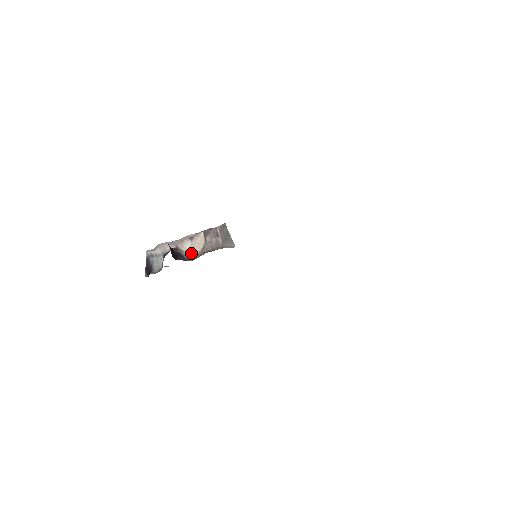
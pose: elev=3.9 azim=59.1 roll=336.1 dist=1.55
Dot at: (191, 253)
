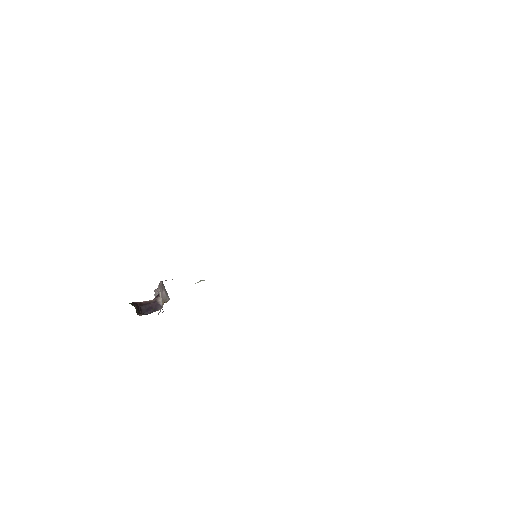
Dot at: occluded
